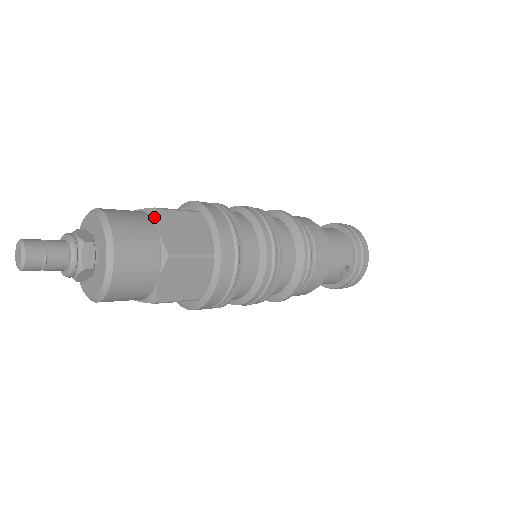
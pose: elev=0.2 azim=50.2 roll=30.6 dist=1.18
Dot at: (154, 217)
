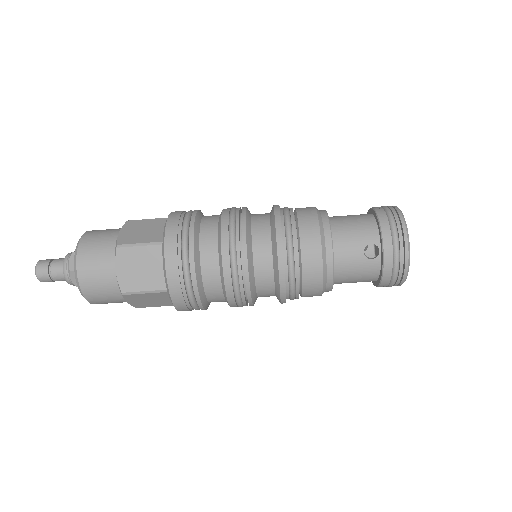
Dot at: (123, 226)
